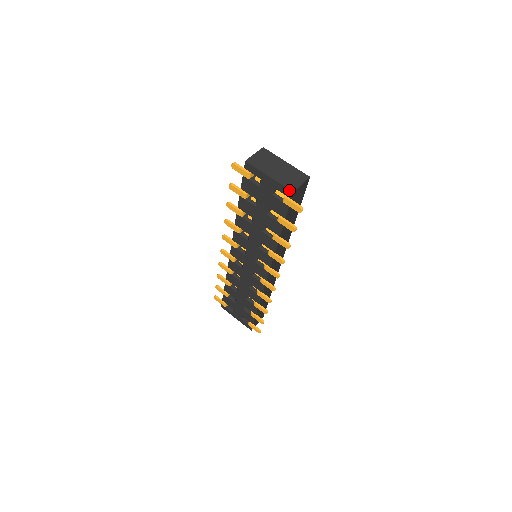
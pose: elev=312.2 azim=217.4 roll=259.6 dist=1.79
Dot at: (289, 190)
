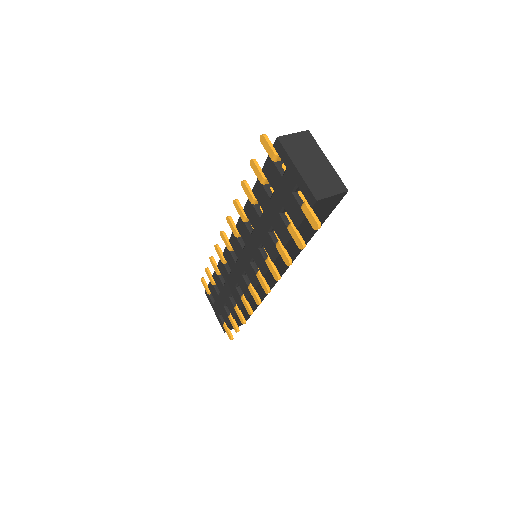
Dot at: (313, 196)
